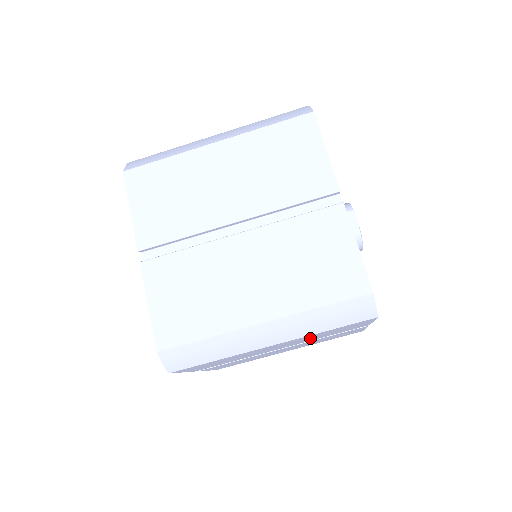
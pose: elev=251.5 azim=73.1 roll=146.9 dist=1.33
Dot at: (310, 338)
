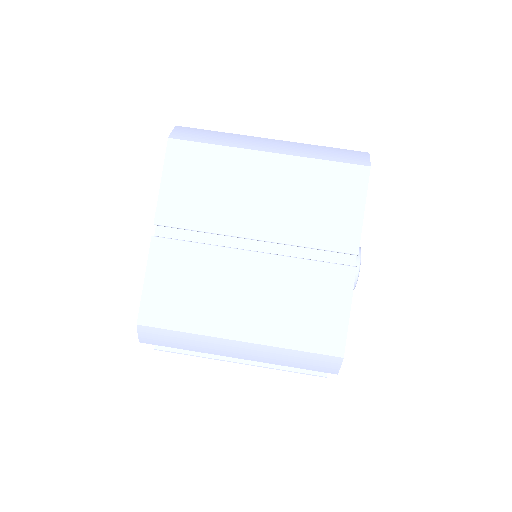
Dot at: (297, 203)
